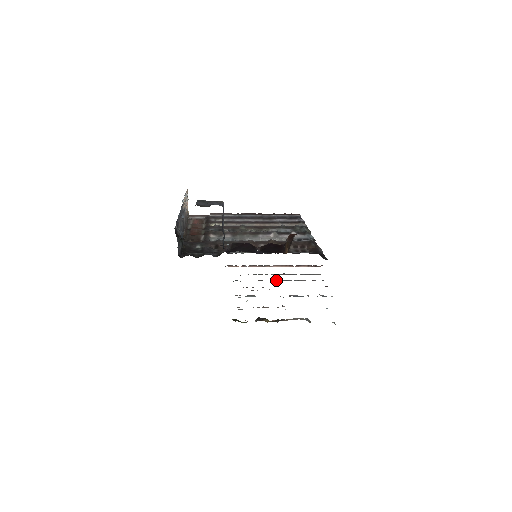
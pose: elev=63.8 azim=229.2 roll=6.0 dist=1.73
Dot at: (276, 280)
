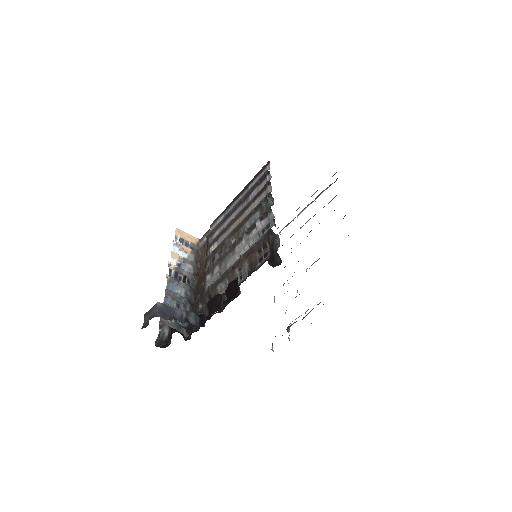
Dot at: occluded
